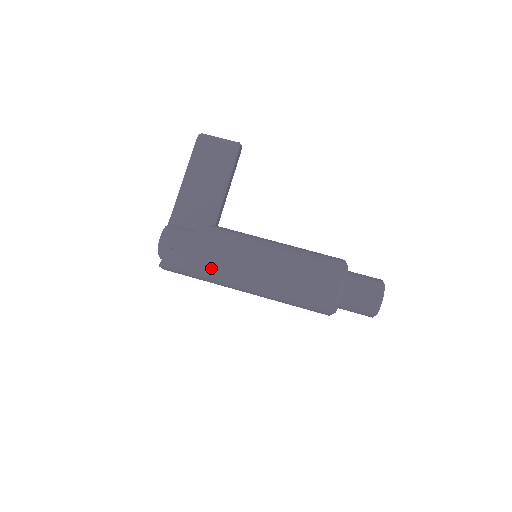
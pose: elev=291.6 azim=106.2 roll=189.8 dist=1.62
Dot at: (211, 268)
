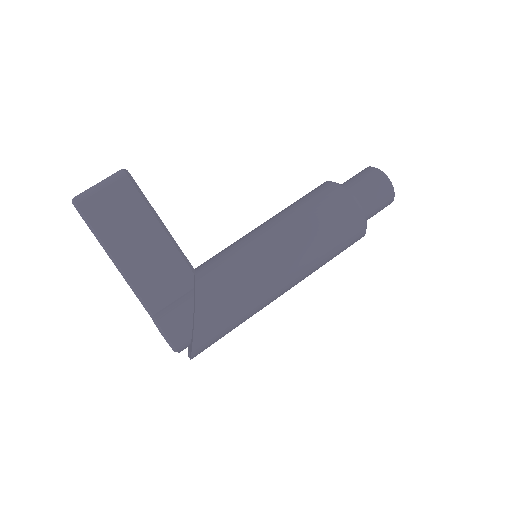
Dot at: (243, 311)
